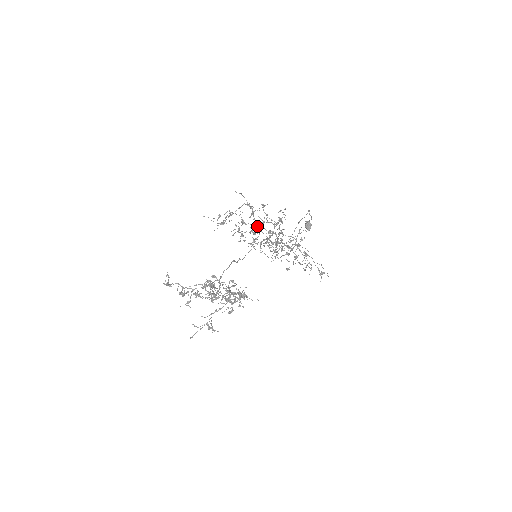
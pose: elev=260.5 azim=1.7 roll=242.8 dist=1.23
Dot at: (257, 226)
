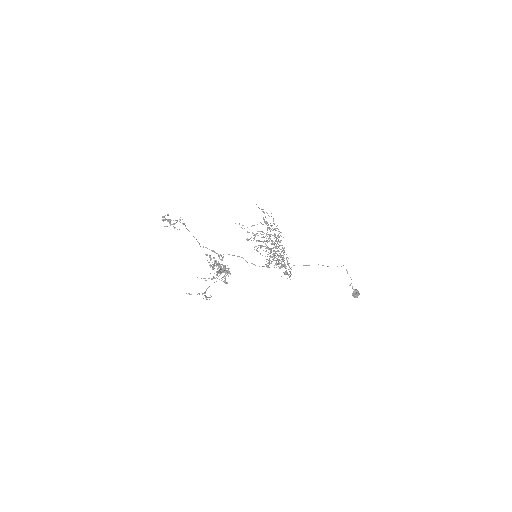
Dot at: occluded
